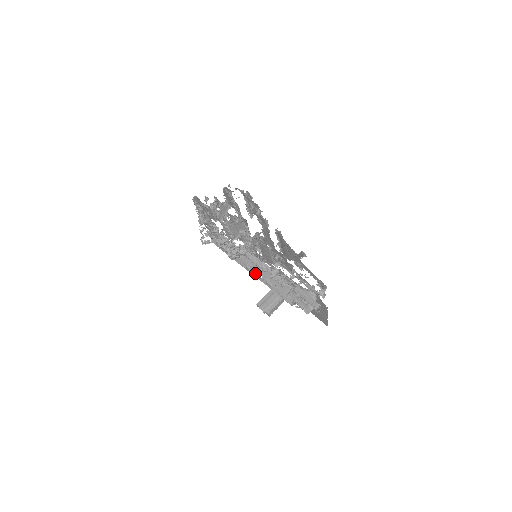
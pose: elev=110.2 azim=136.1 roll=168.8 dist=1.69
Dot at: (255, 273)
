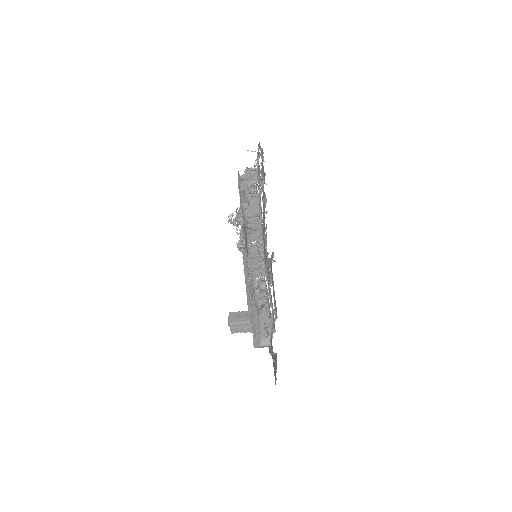
Dot at: occluded
